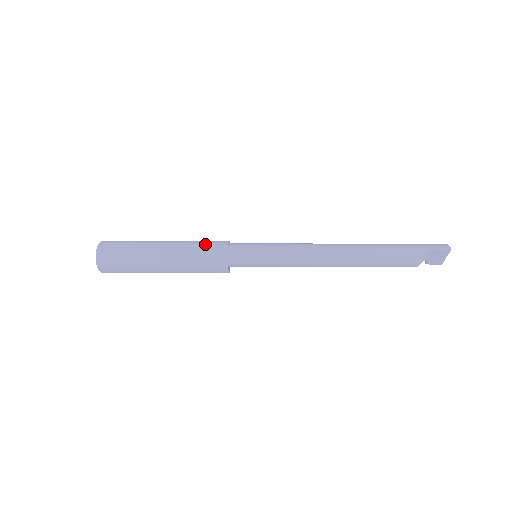
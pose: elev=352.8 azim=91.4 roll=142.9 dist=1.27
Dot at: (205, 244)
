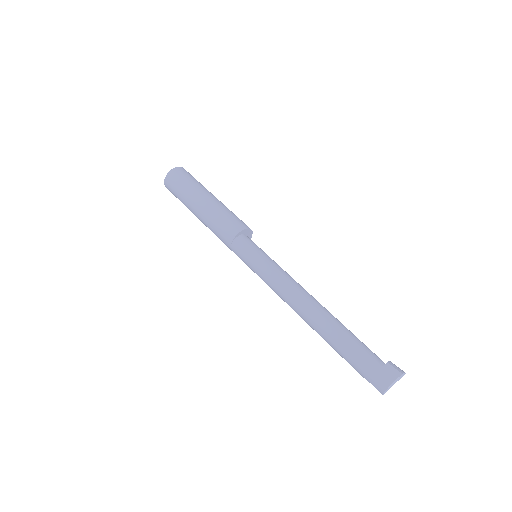
Dot at: (217, 232)
